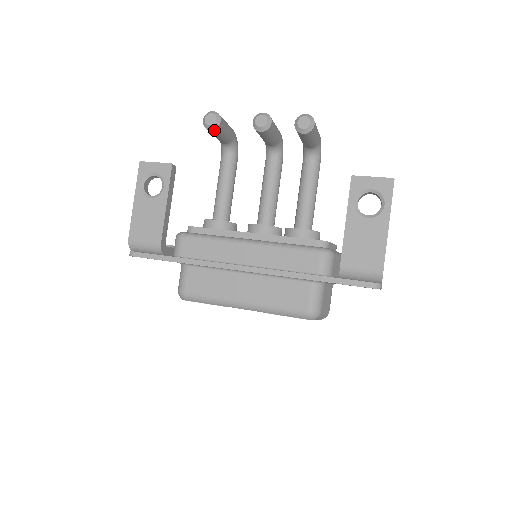
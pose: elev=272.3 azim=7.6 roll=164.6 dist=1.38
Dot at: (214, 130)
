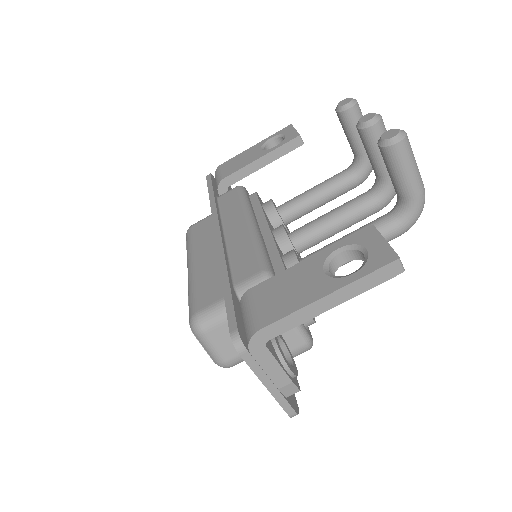
Dot at: (339, 114)
